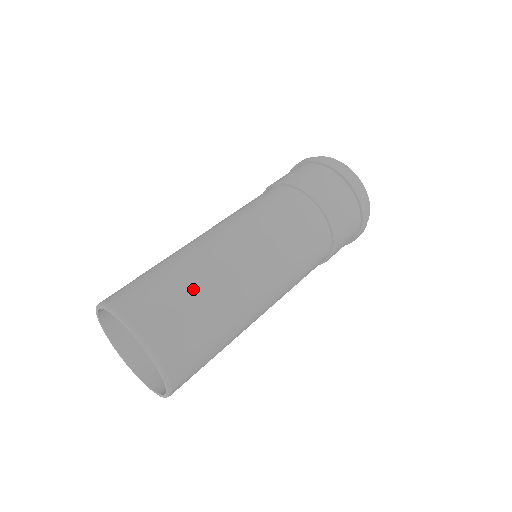
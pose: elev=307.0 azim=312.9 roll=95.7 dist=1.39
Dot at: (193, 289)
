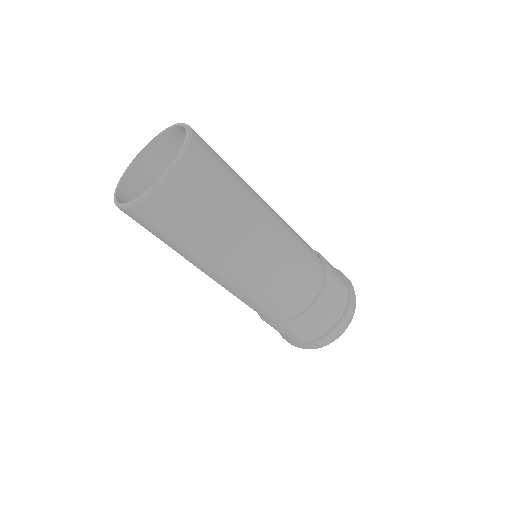
Dot at: (231, 190)
